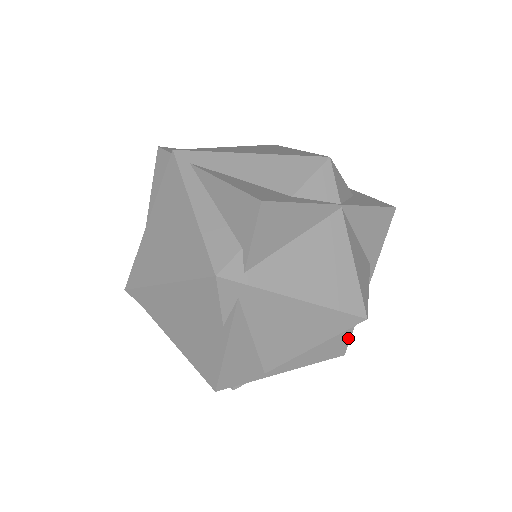
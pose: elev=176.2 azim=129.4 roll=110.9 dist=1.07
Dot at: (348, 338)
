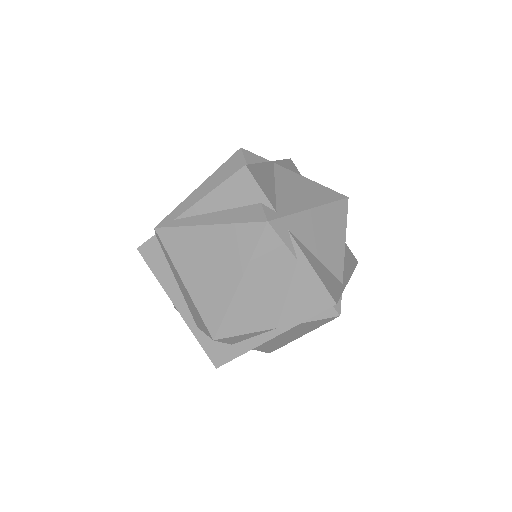
Dot at: (349, 250)
